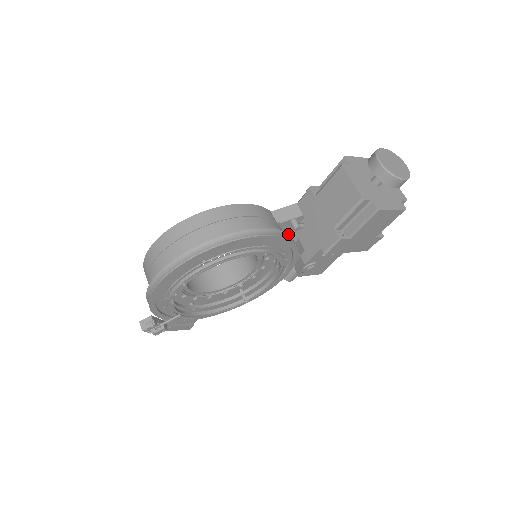
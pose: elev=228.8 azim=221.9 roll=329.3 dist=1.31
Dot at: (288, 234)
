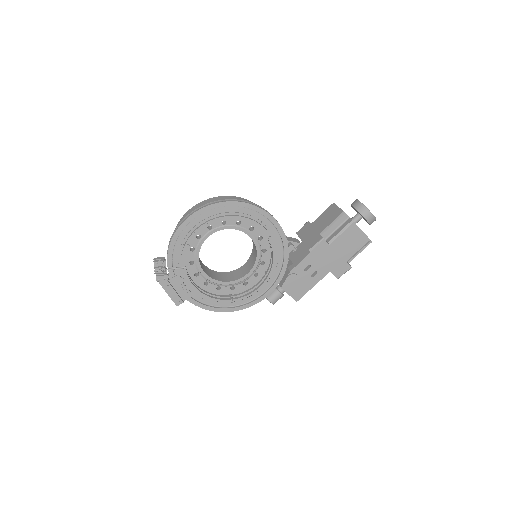
Dot at: occluded
